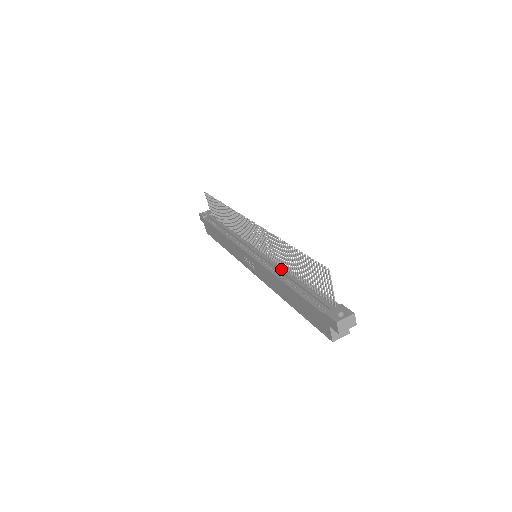
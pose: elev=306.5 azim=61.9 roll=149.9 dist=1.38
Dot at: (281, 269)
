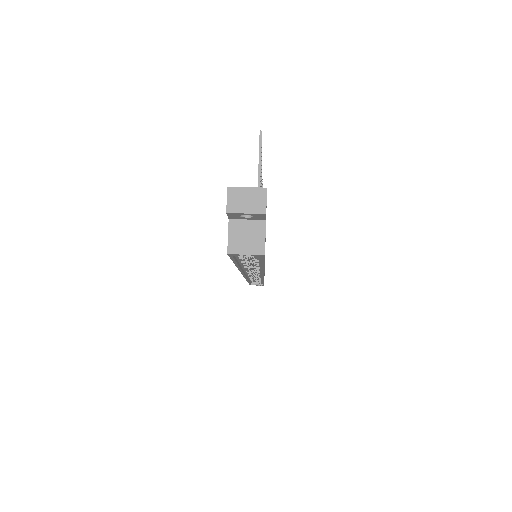
Dot at: occluded
